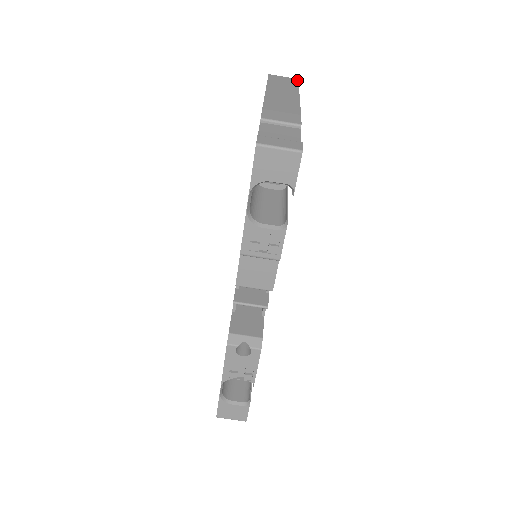
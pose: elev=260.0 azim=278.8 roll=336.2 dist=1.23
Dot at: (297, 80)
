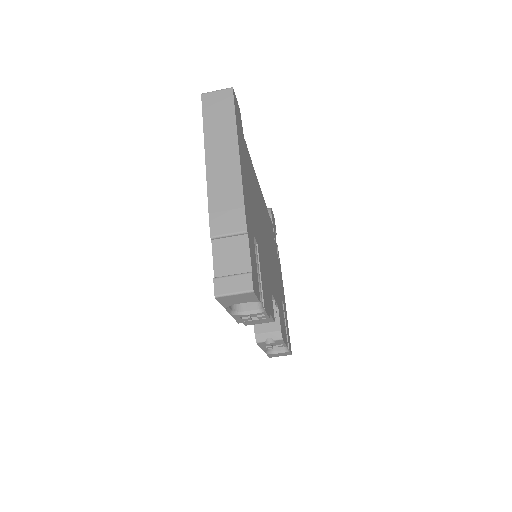
Dot at: (232, 94)
